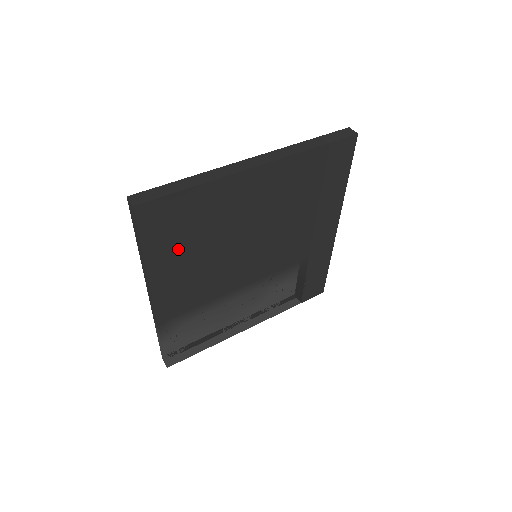
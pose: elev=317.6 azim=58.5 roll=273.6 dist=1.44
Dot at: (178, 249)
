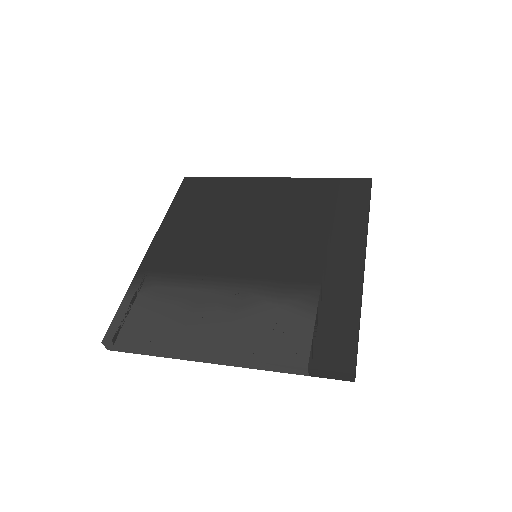
Dot at: (193, 212)
